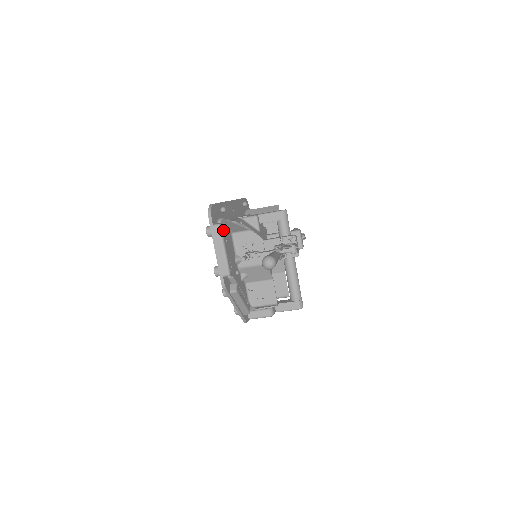
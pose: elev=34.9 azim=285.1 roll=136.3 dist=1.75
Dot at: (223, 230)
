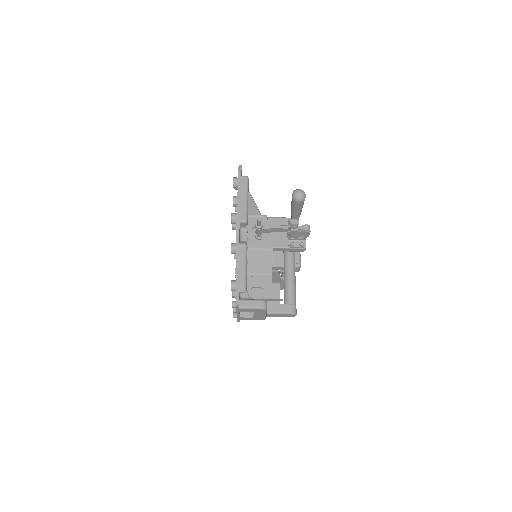
Dot at: (248, 185)
